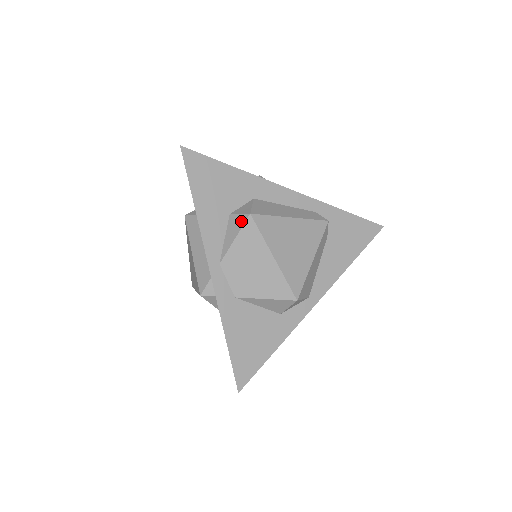
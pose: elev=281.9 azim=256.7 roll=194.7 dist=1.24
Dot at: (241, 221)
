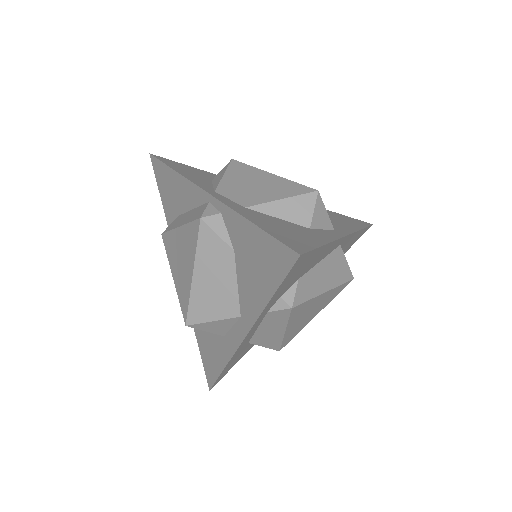
Dot at: (225, 167)
